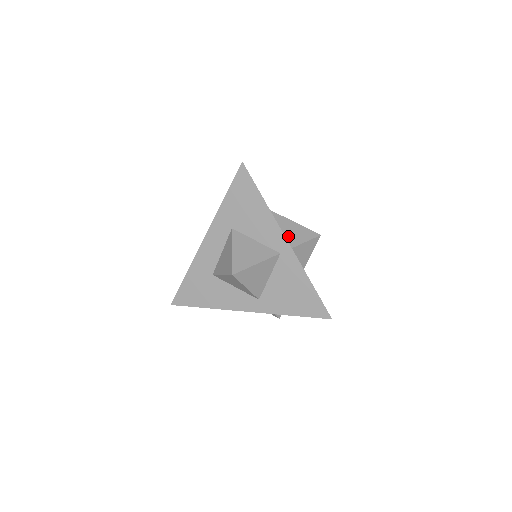
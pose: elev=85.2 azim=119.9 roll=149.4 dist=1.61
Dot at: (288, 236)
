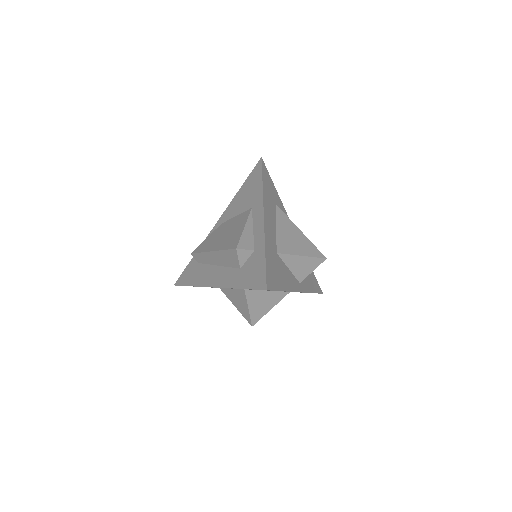
Dot at: (297, 273)
